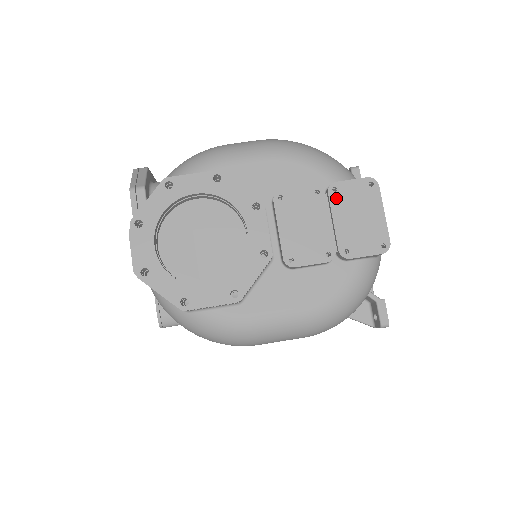
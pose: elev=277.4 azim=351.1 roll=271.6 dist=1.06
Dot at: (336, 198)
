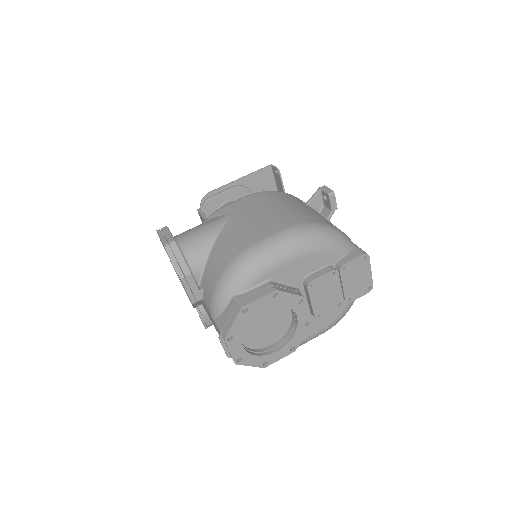
Dot at: (344, 273)
